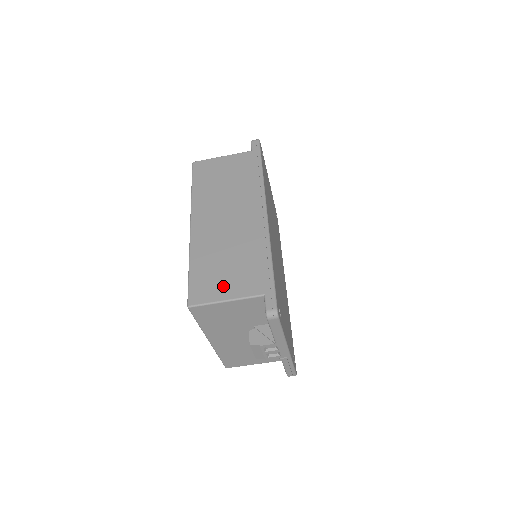
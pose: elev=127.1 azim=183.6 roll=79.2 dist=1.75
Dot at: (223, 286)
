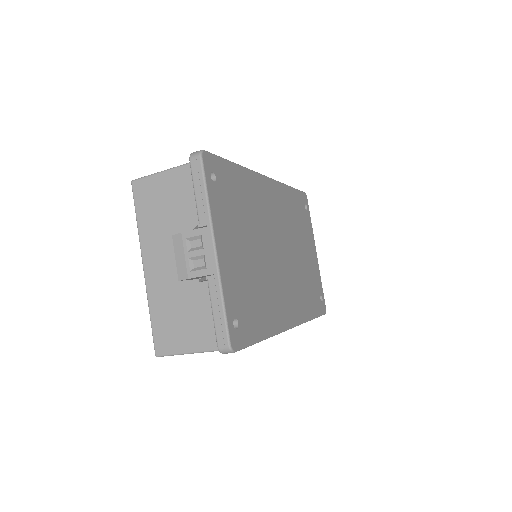
Dot at: occluded
